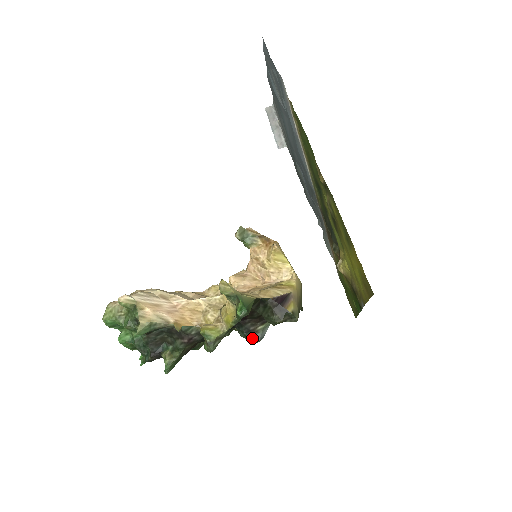
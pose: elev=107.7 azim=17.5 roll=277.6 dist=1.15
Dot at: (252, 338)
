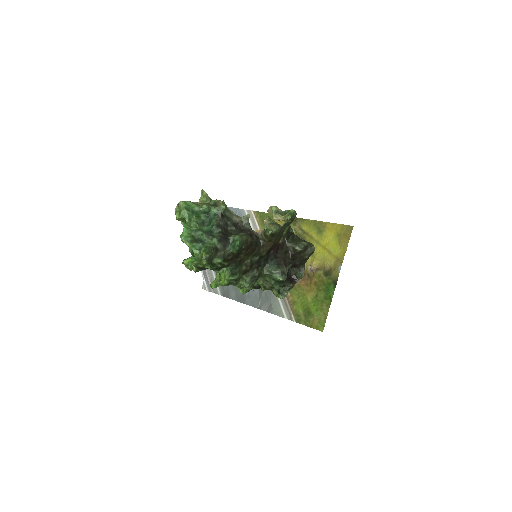
Dot at: (282, 269)
